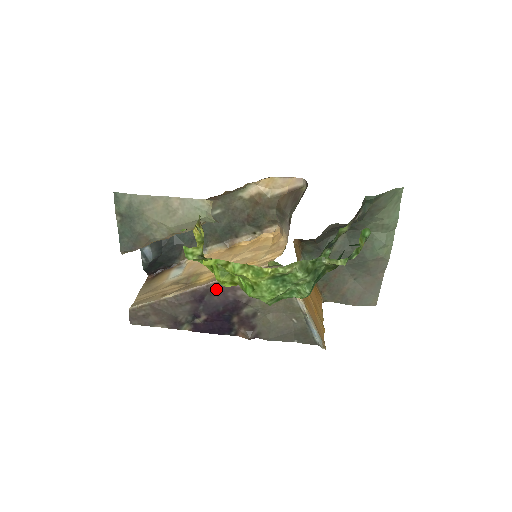
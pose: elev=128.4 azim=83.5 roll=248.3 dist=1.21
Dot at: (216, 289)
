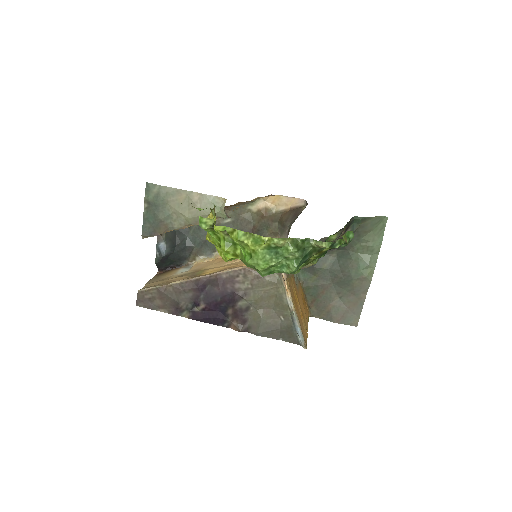
Dot at: (217, 280)
